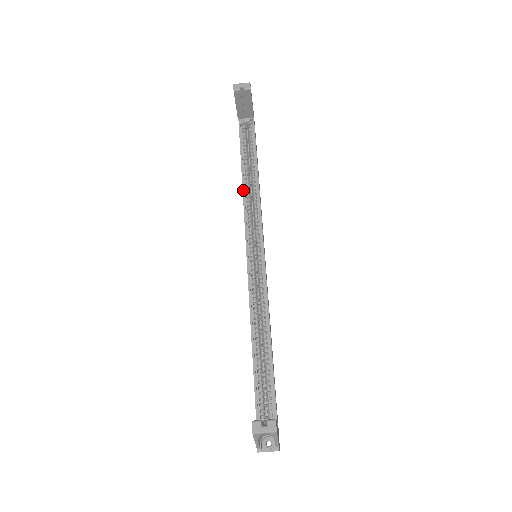
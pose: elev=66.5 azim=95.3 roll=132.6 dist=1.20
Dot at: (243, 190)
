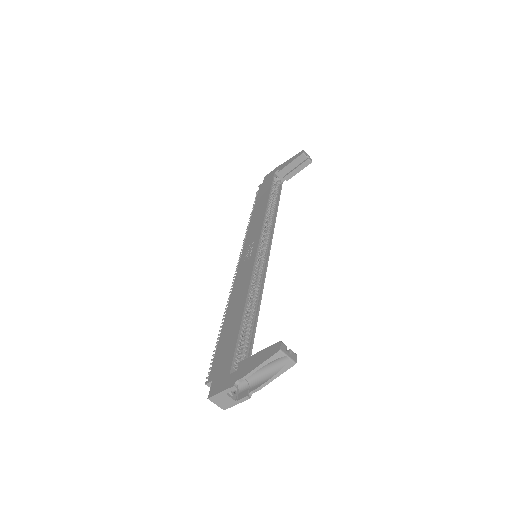
Dot at: (266, 210)
